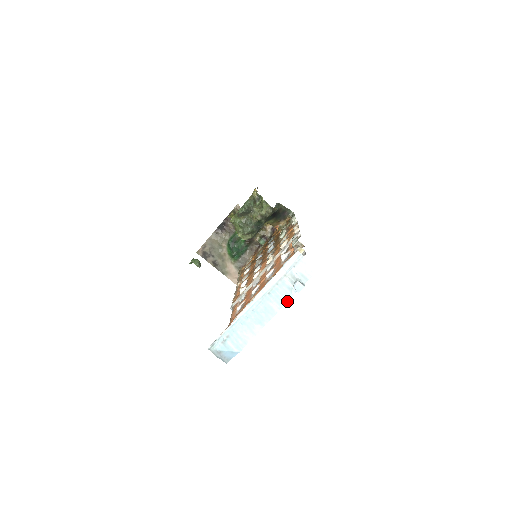
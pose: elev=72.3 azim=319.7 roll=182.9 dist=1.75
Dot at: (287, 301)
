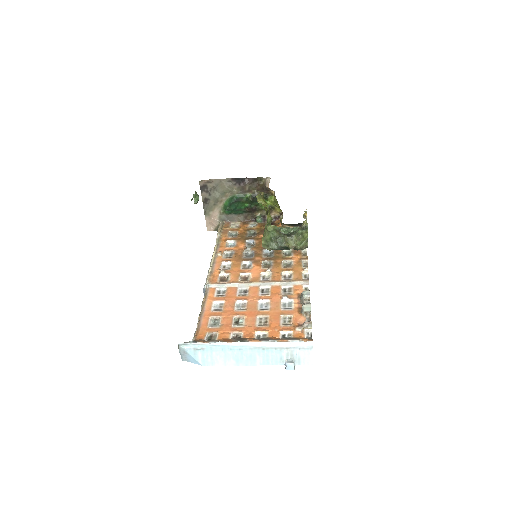
Dot at: occluded
